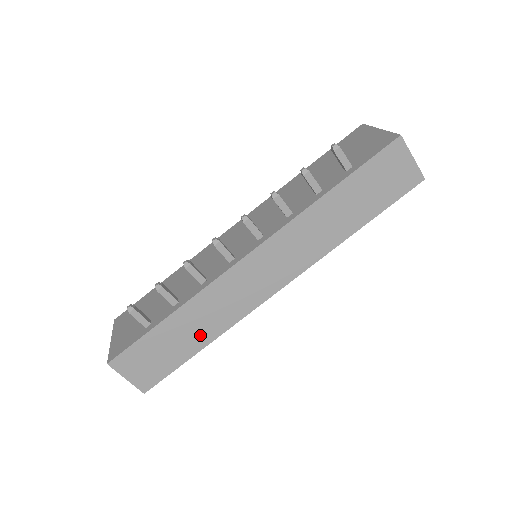
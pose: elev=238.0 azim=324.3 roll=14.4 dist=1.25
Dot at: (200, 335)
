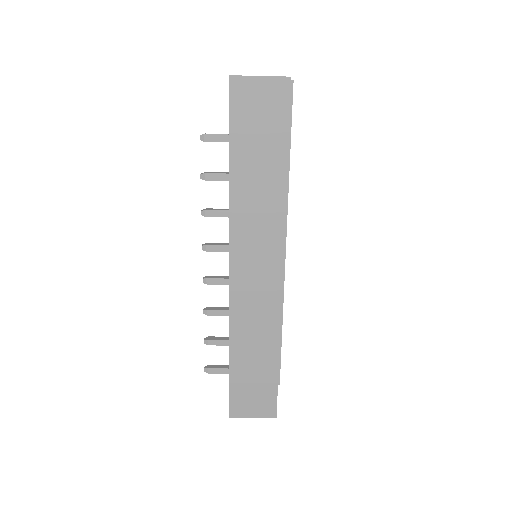
Dot at: (265, 350)
